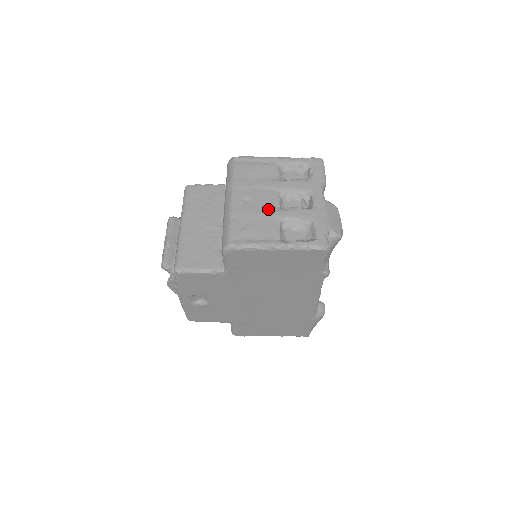
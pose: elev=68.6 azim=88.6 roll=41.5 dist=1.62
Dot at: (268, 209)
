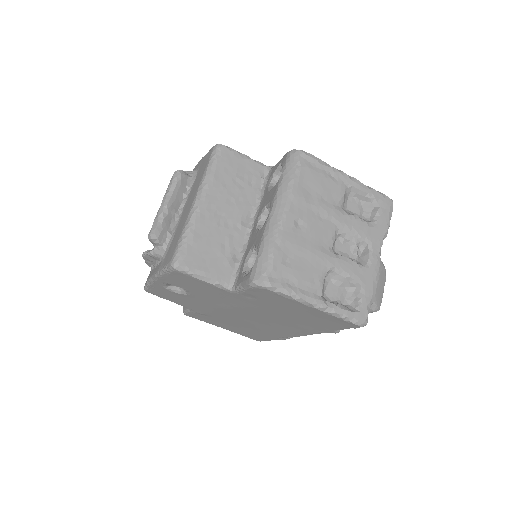
Dot at: (320, 247)
